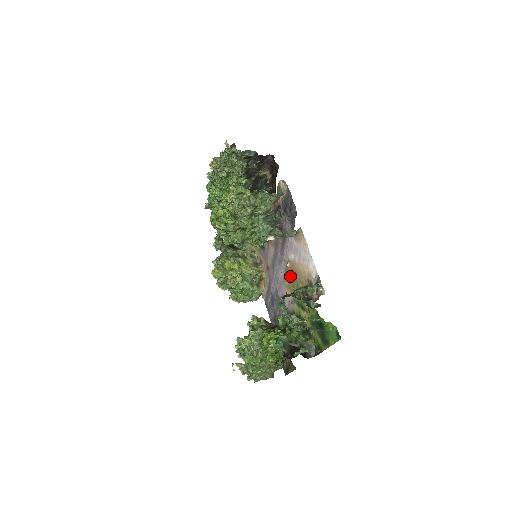
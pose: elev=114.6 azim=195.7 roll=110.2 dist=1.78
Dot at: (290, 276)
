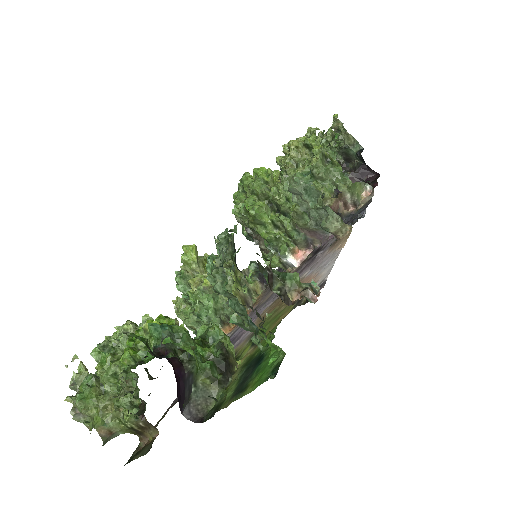
Dot at: (278, 301)
